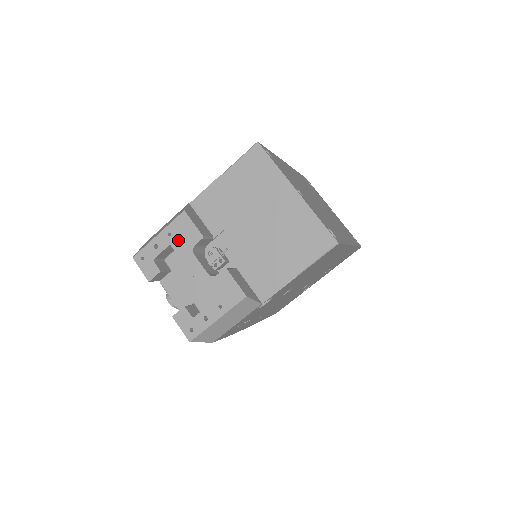
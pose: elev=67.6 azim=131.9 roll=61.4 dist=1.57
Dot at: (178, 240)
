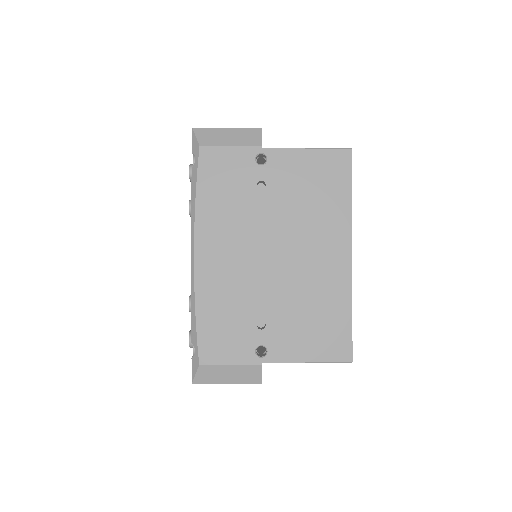
Dot at: occluded
